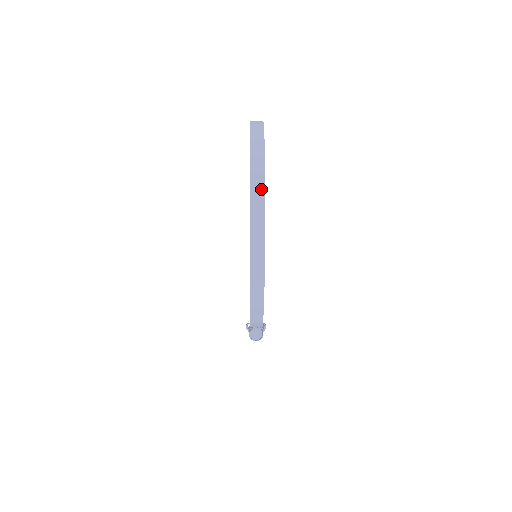
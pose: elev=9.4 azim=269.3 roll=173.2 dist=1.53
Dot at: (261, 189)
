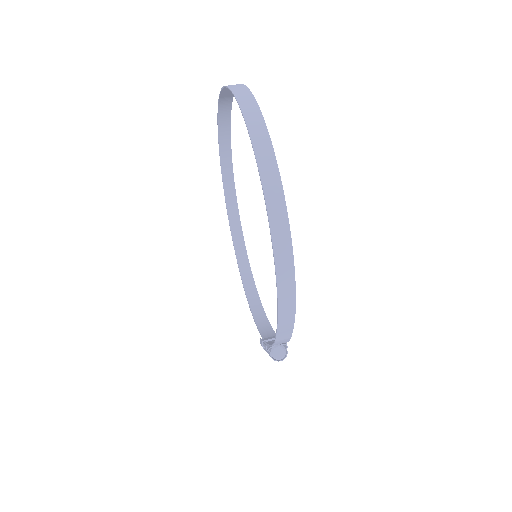
Dot at: (275, 176)
